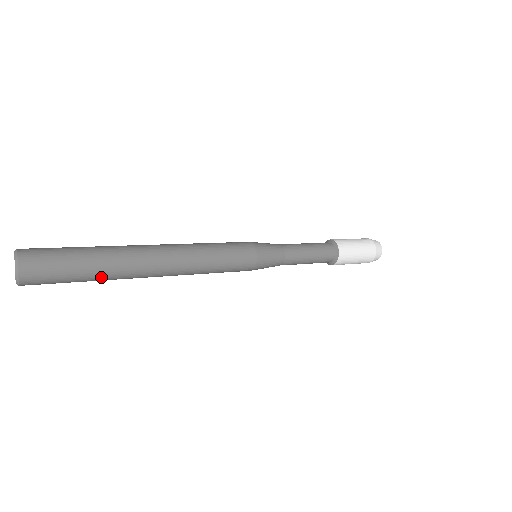
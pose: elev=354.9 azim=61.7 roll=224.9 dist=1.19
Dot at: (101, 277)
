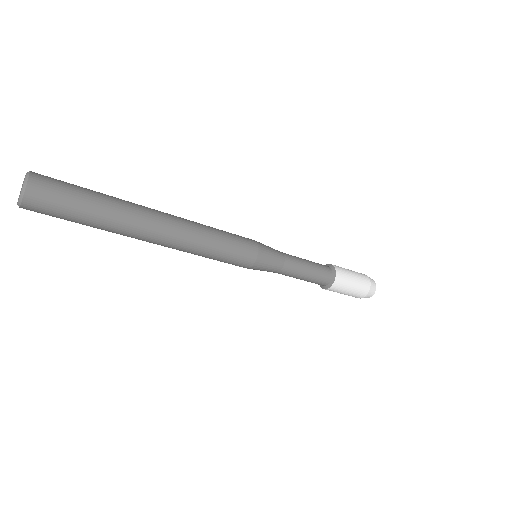
Dot at: (109, 204)
